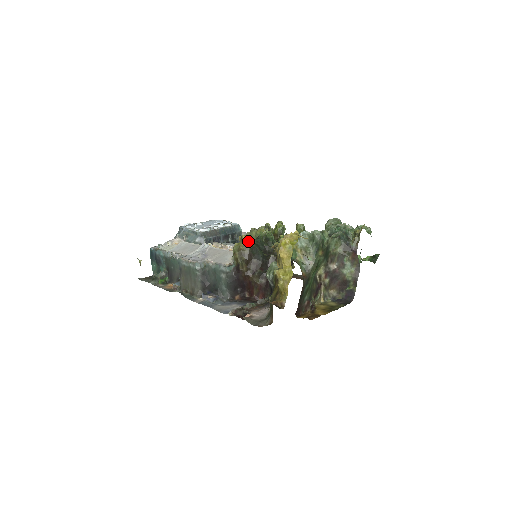
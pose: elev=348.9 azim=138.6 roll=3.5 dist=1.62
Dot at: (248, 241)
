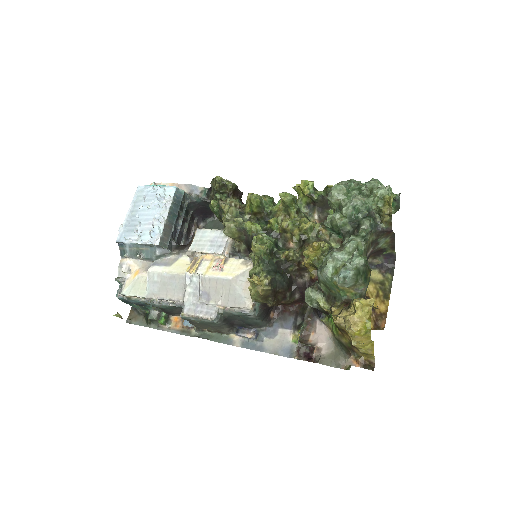
Dot at: (255, 271)
